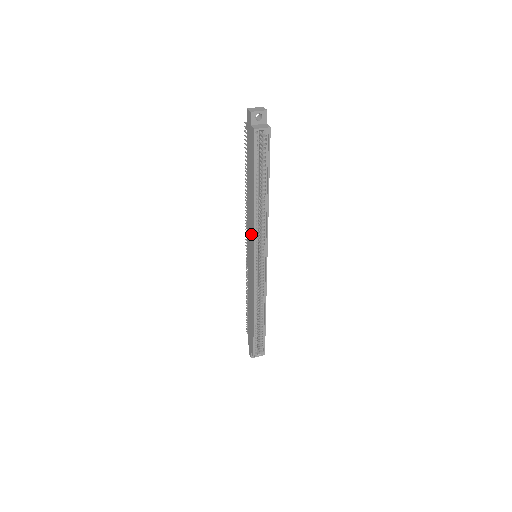
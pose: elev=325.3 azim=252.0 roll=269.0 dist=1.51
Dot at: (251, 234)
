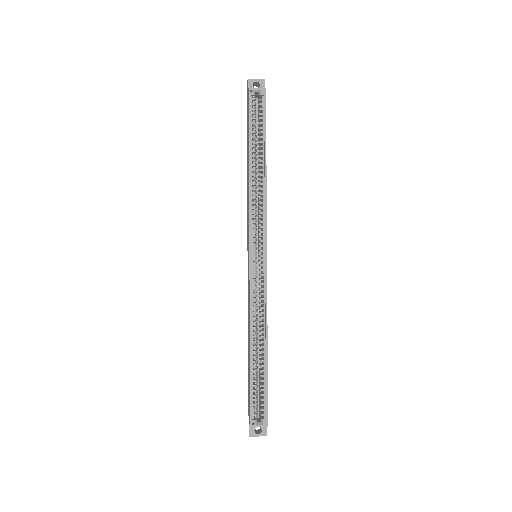
Dot at: (248, 218)
